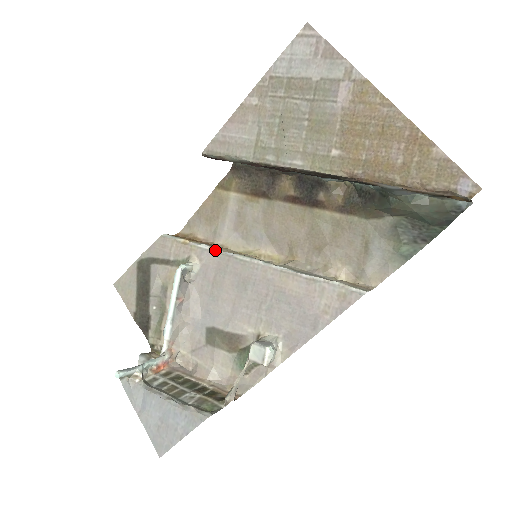
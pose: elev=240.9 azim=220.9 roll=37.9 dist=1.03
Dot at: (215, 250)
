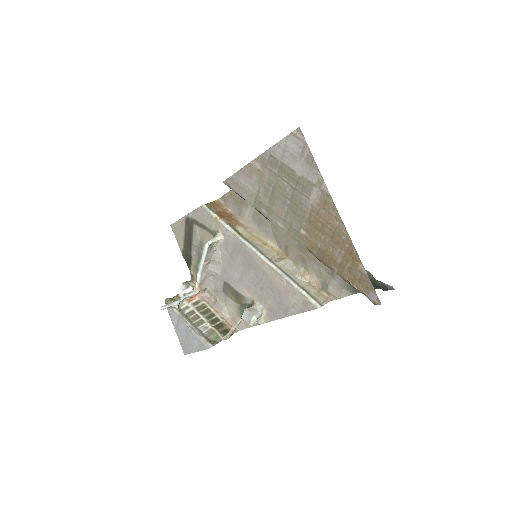
Dot at: (234, 234)
